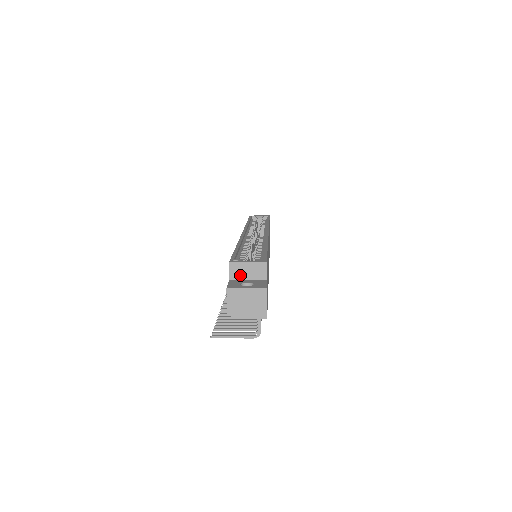
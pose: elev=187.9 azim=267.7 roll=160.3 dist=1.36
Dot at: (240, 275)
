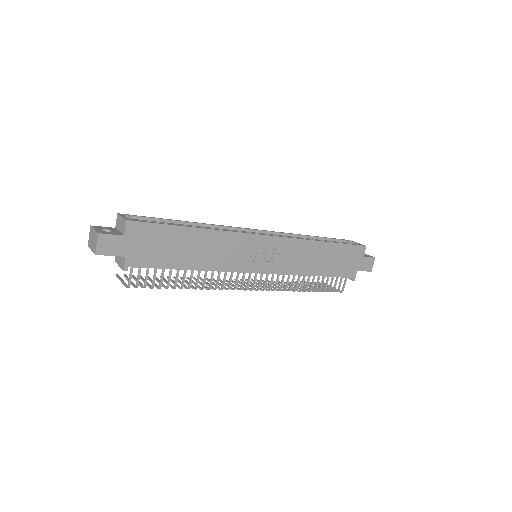
Dot at: (118, 226)
